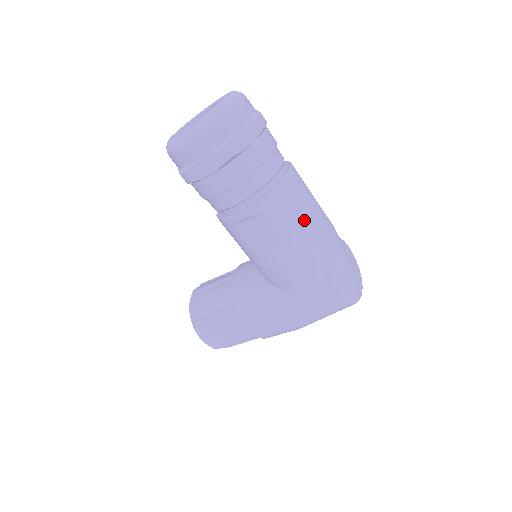
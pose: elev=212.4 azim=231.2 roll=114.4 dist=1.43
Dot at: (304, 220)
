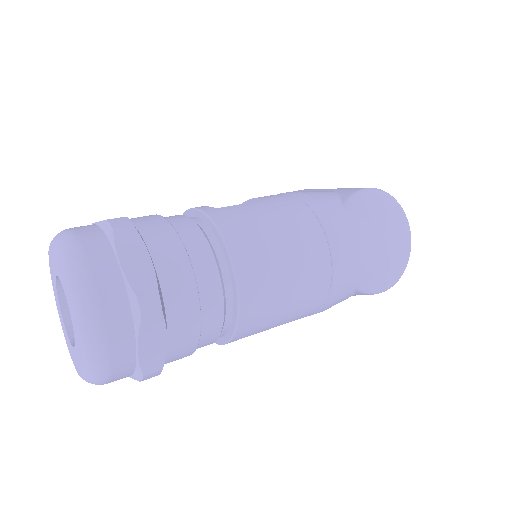
Dot at: (296, 301)
